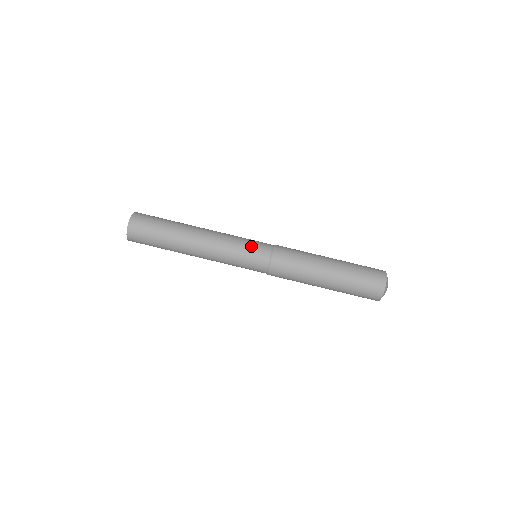
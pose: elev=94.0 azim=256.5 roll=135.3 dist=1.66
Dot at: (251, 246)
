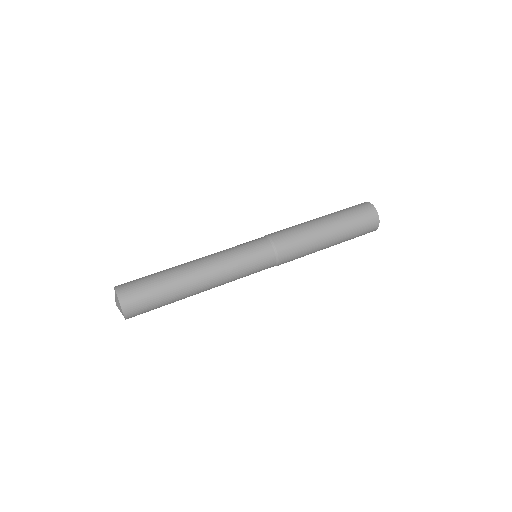
Dot at: occluded
